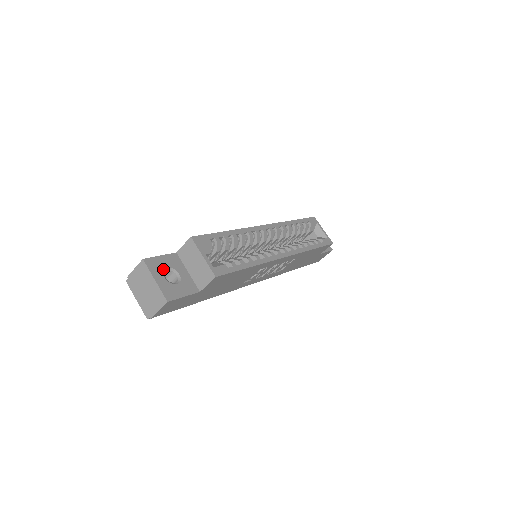
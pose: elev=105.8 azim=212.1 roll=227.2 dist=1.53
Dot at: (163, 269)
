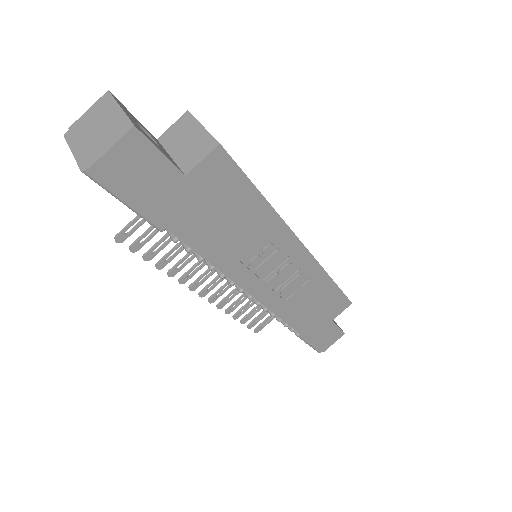
Dot at: (135, 120)
